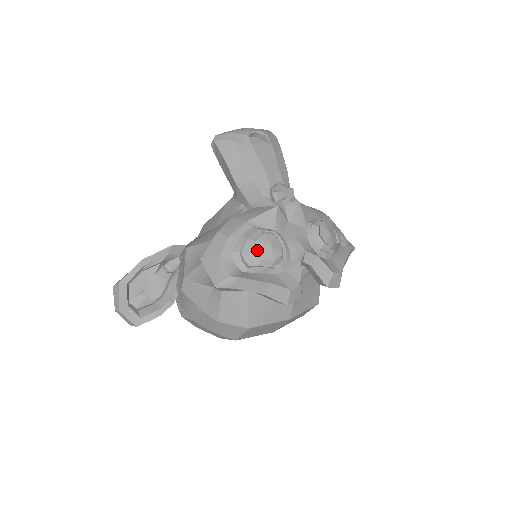
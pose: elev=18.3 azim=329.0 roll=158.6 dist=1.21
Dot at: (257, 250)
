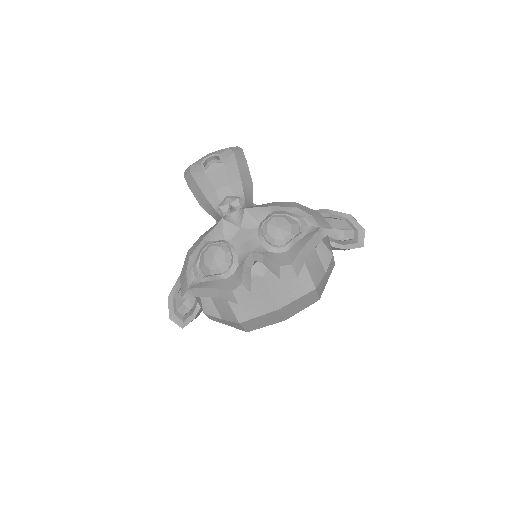
Dot at: (205, 262)
